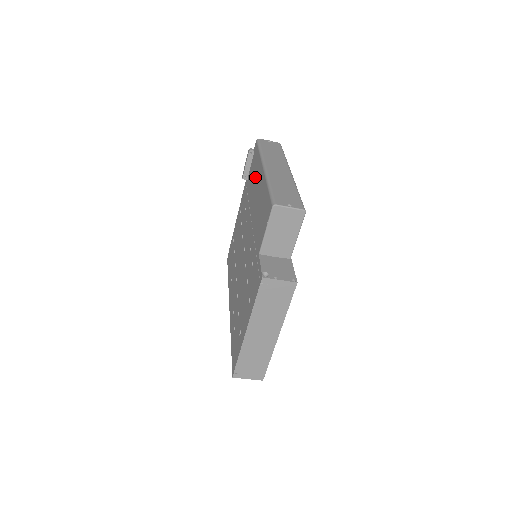
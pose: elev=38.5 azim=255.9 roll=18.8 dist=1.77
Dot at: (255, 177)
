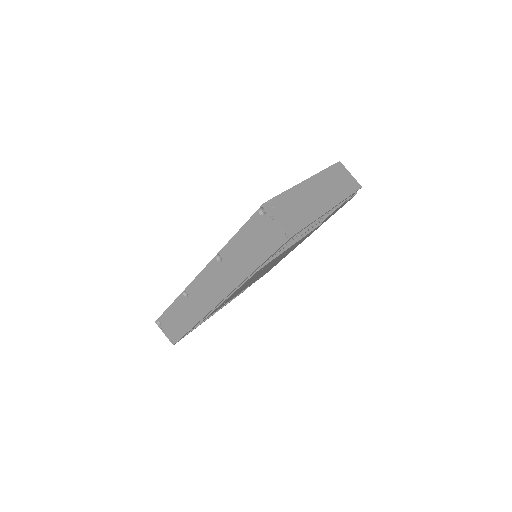
Dot at: occluded
